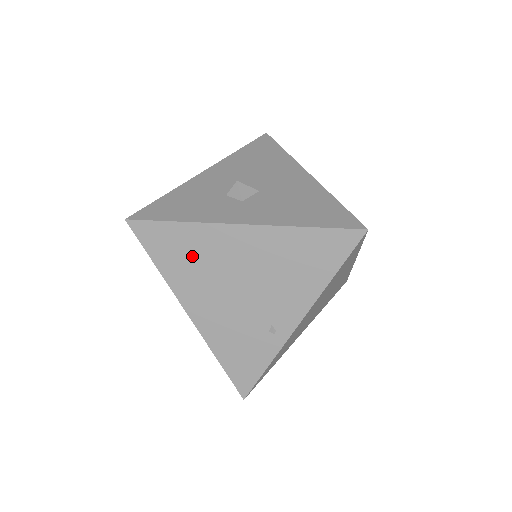
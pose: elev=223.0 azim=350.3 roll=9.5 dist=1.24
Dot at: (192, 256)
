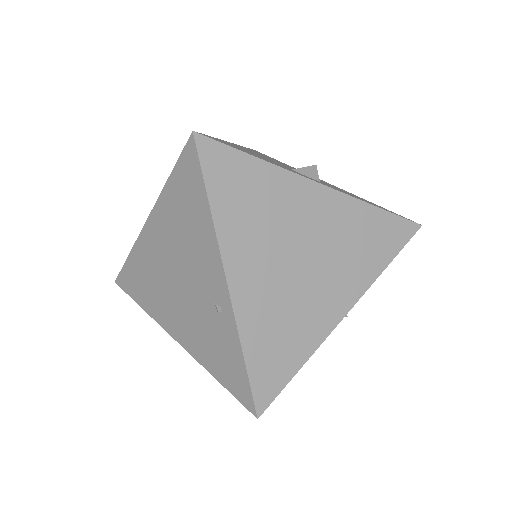
Dot at: (146, 279)
